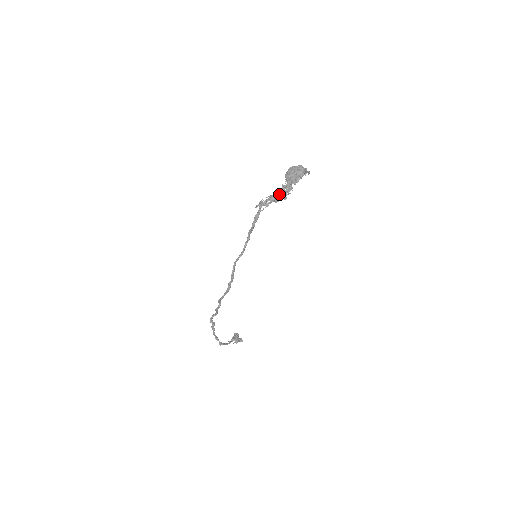
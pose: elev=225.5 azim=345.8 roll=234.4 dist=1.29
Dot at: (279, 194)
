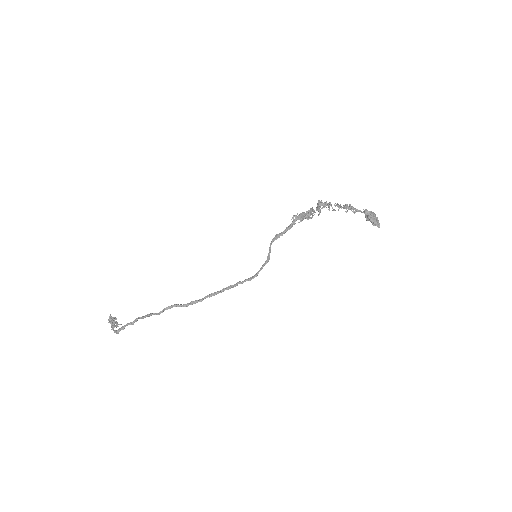
Dot at: (308, 213)
